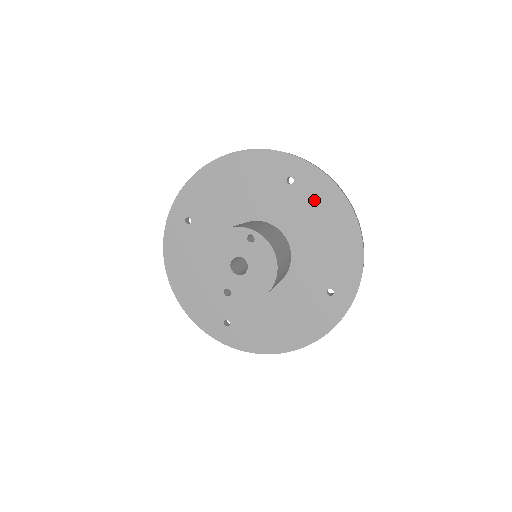
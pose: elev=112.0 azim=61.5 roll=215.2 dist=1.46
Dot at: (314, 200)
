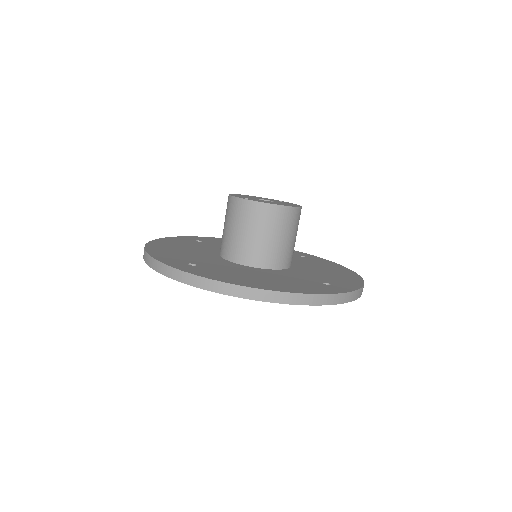
Dot at: (321, 263)
